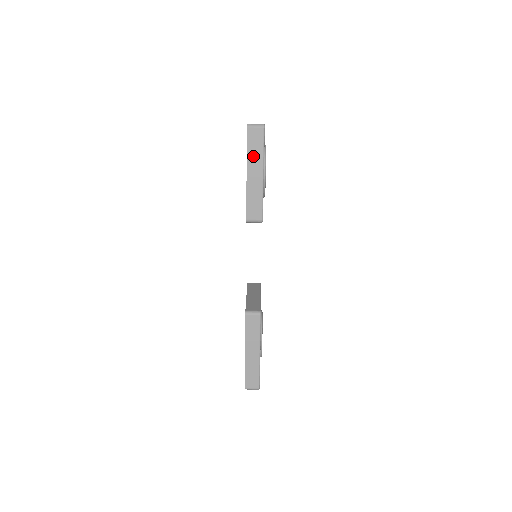
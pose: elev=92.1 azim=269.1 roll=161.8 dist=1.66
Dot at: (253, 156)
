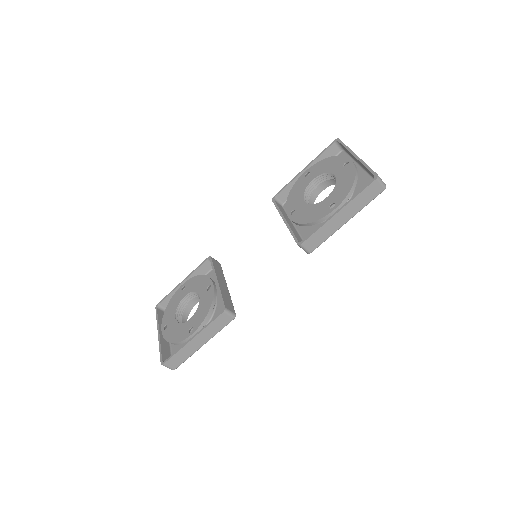
Dot at: (357, 203)
